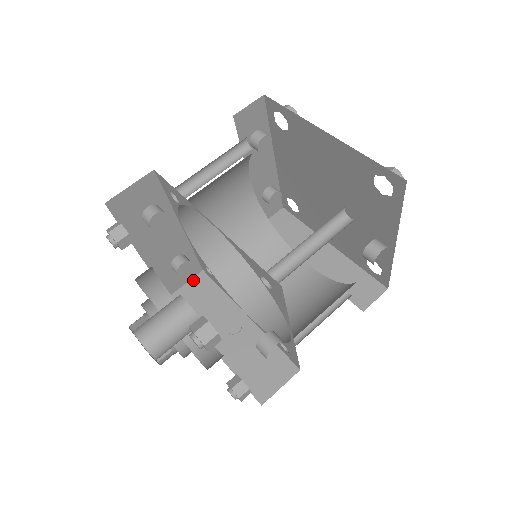
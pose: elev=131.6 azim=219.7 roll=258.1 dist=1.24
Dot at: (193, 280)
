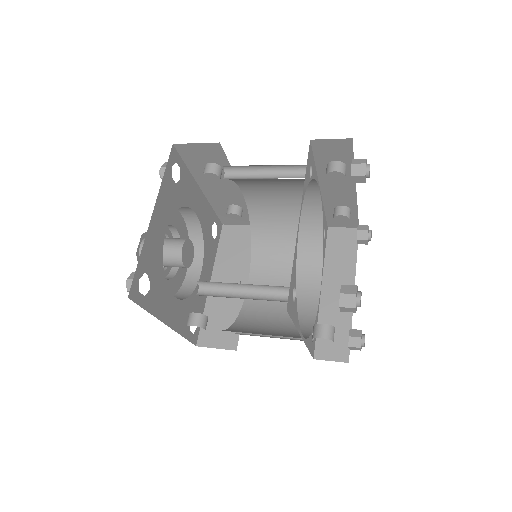
Dot at: (247, 227)
